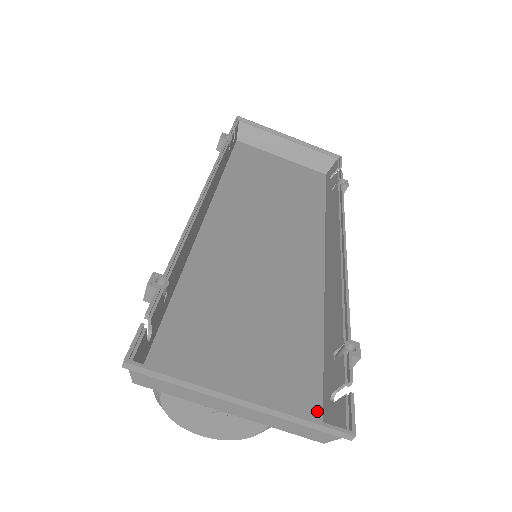
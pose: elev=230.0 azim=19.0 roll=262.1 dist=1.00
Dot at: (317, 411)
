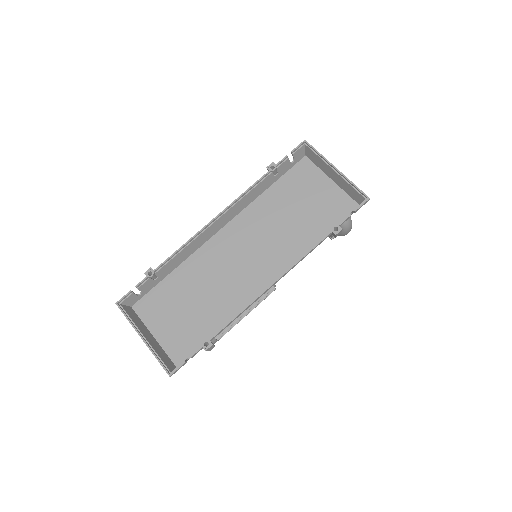
Dot at: (185, 357)
